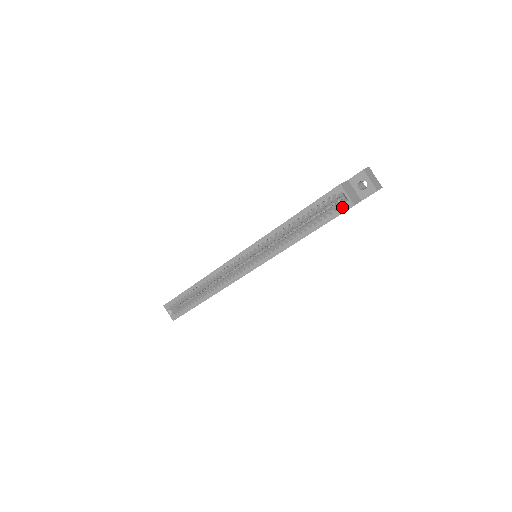
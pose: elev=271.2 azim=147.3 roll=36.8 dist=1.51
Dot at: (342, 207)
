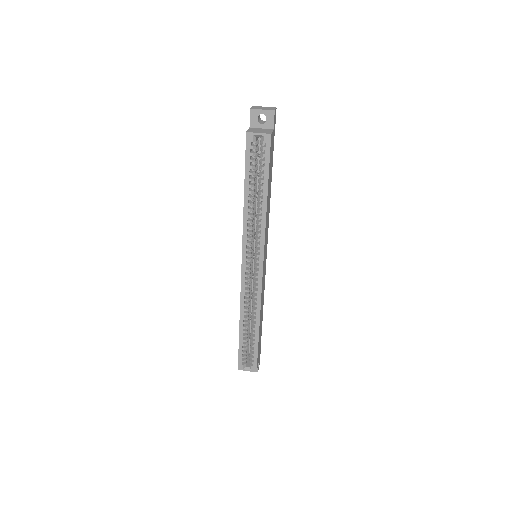
Dot at: occluded
